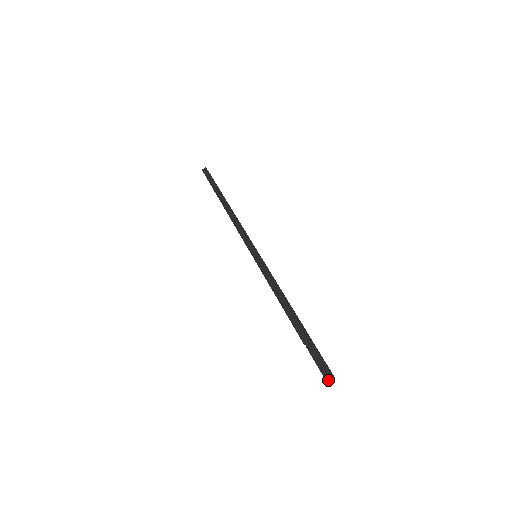
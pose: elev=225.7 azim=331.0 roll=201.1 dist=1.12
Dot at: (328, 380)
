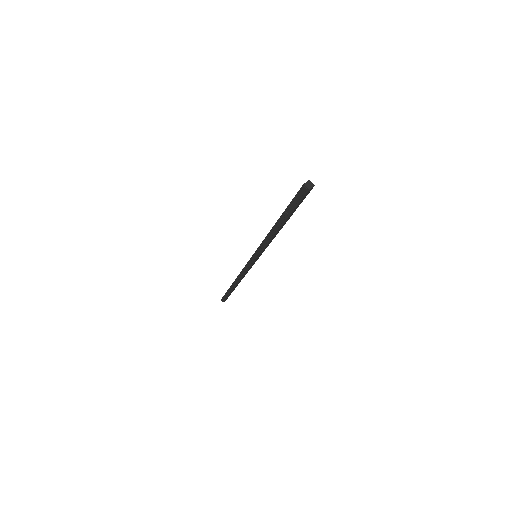
Dot at: (307, 185)
